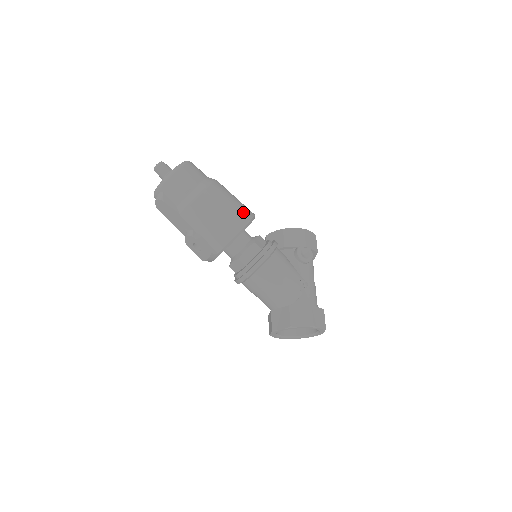
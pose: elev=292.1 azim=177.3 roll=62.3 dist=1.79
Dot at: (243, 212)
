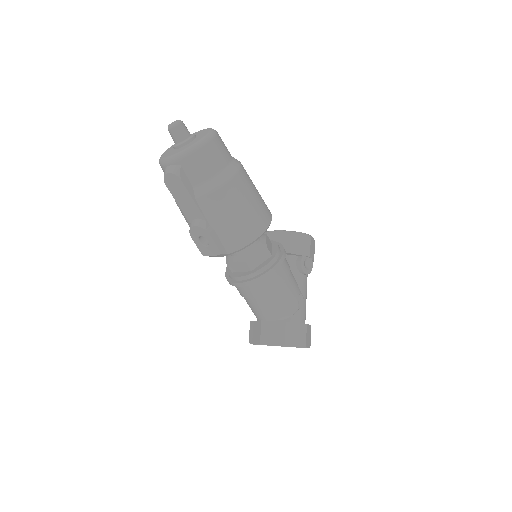
Dot at: (265, 211)
